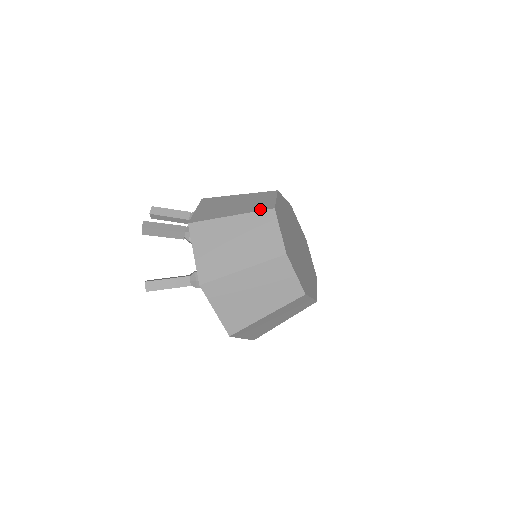
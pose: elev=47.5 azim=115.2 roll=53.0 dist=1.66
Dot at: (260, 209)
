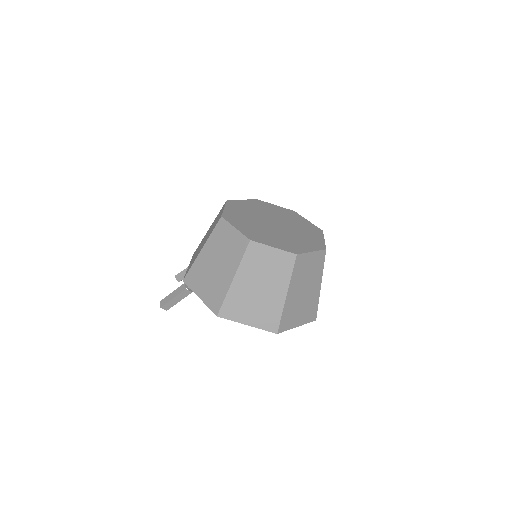
Dot at: occluded
